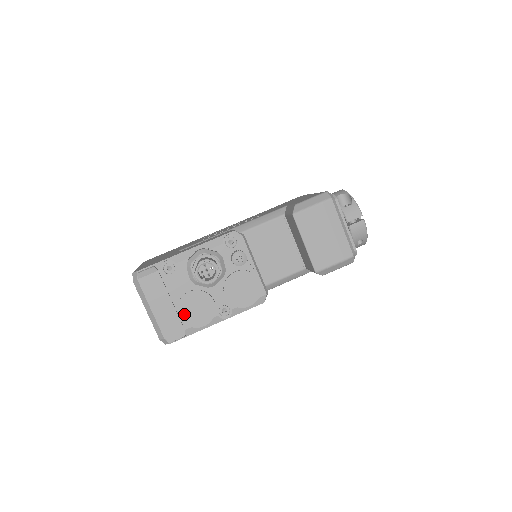
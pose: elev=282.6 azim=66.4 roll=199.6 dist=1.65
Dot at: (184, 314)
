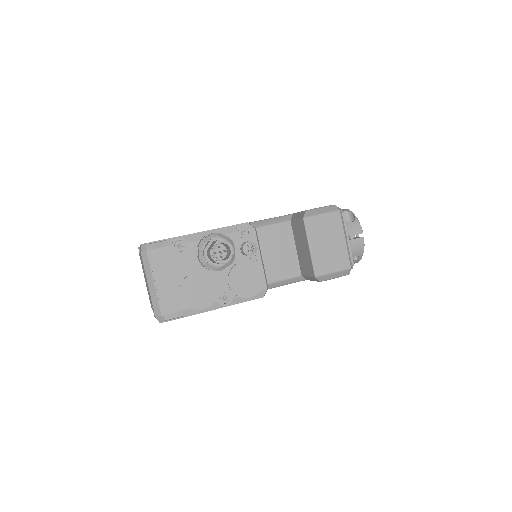
Dot at: (186, 294)
